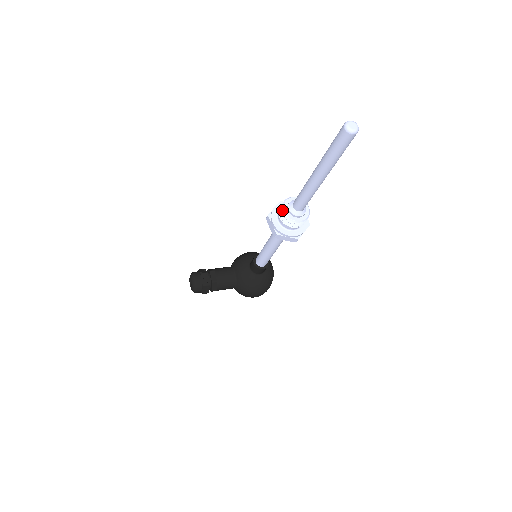
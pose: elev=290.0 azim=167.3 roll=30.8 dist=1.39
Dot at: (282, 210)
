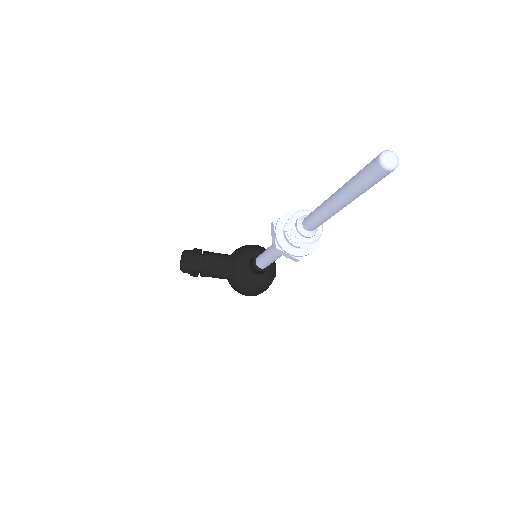
Dot at: (289, 223)
